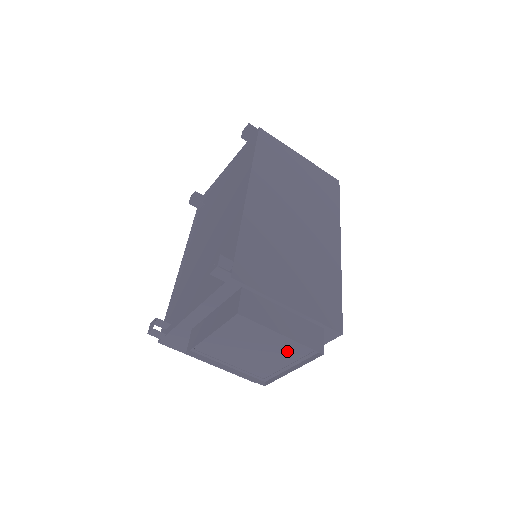
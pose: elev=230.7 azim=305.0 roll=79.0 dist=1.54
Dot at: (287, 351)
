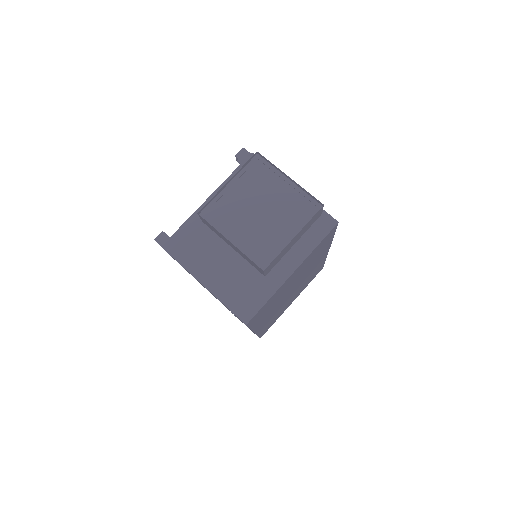
Dot at: (291, 212)
